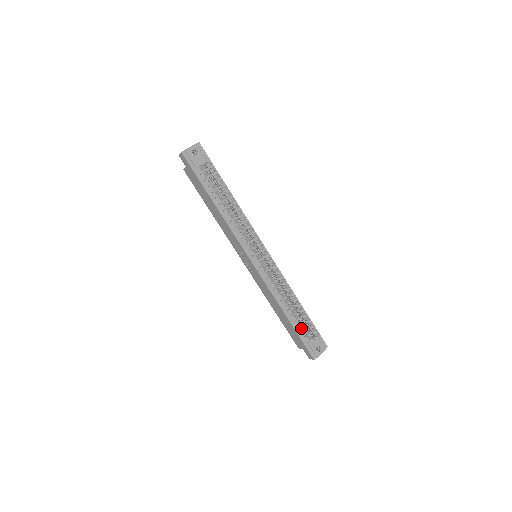
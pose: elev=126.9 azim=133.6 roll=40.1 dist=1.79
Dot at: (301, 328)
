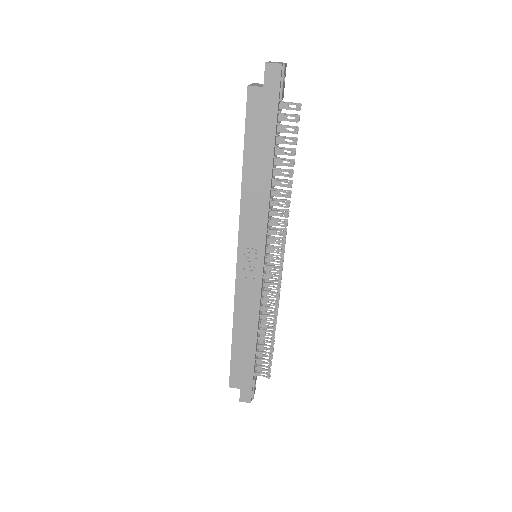
Dot at: (255, 361)
